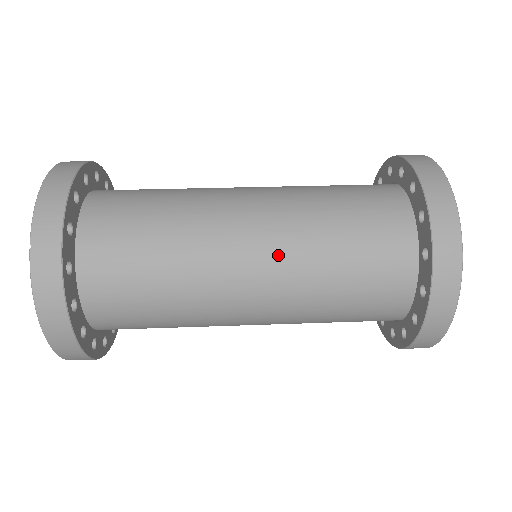
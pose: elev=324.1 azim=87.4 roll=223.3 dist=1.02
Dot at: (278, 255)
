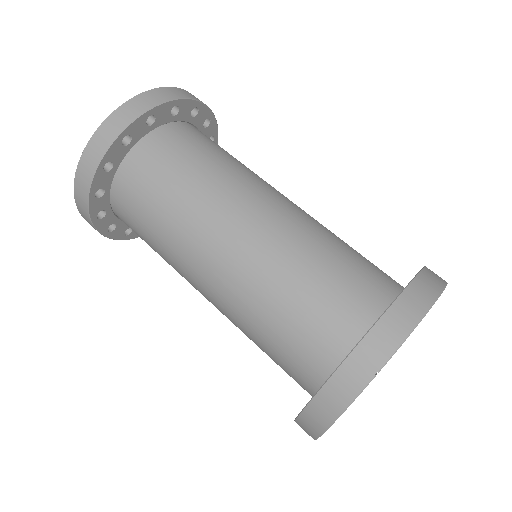
Dot at: (227, 289)
